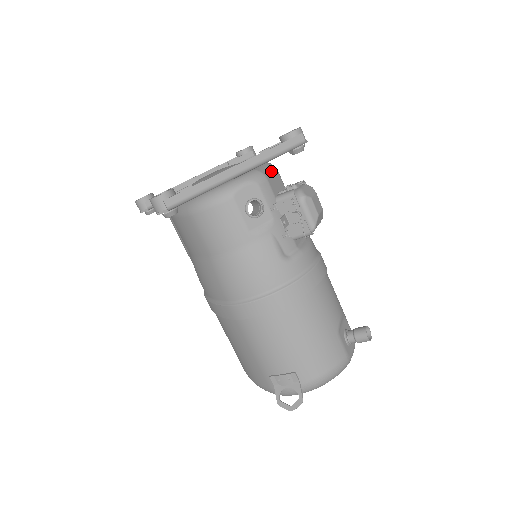
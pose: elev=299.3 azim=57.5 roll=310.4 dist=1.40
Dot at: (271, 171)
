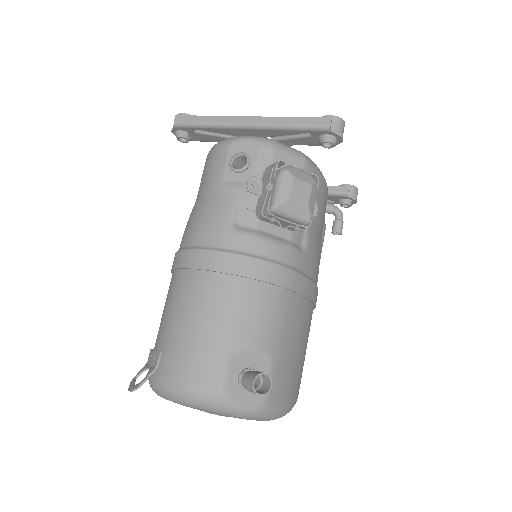
Dot at: (292, 153)
